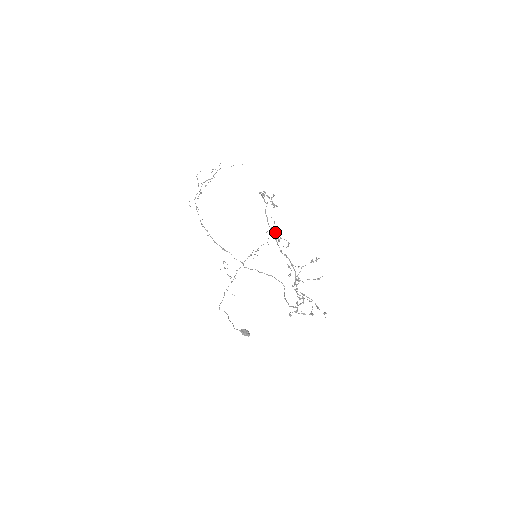
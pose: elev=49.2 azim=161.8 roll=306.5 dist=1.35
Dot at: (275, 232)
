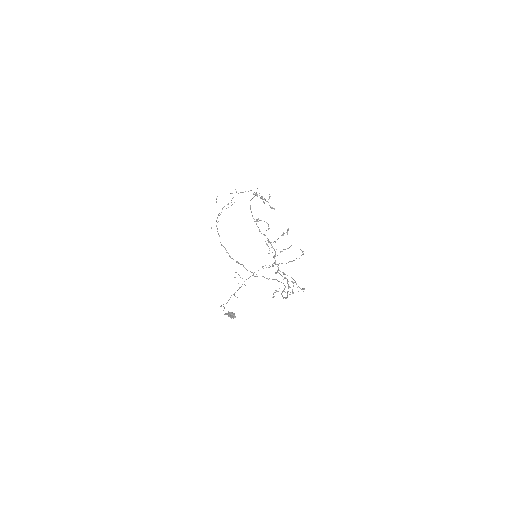
Dot at: occluded
